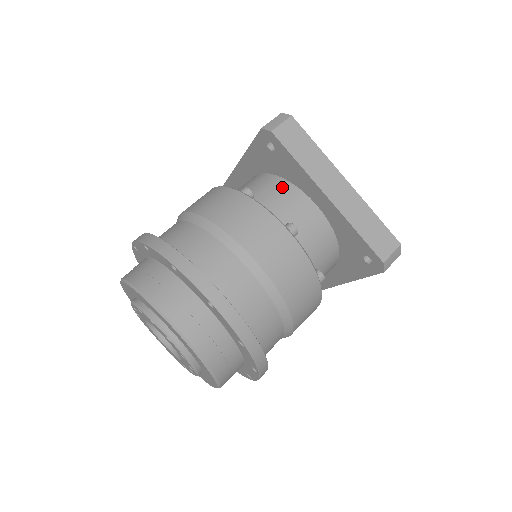
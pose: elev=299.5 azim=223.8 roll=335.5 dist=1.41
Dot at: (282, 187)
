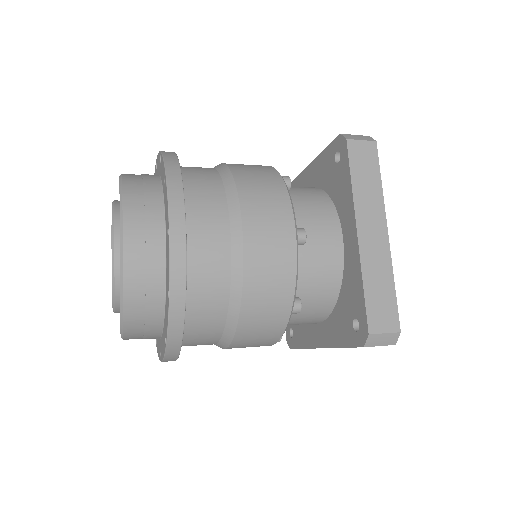
Dot at: occluded
